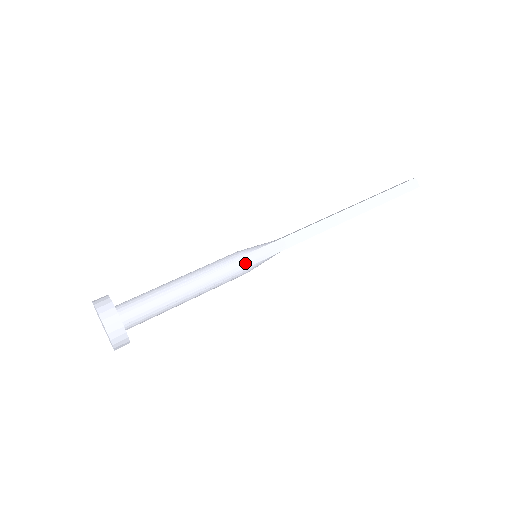
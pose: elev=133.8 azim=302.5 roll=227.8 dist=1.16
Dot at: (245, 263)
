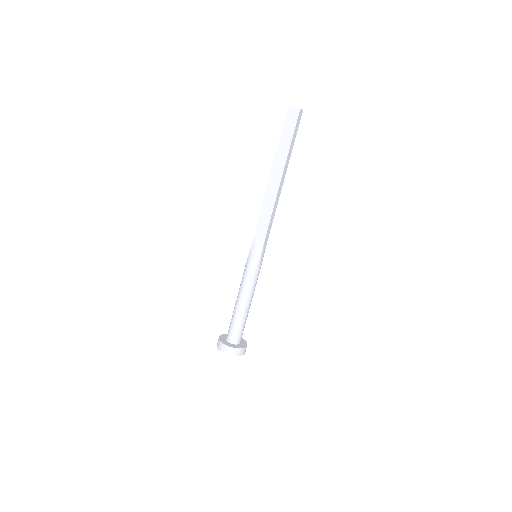
Dot at: occluded
